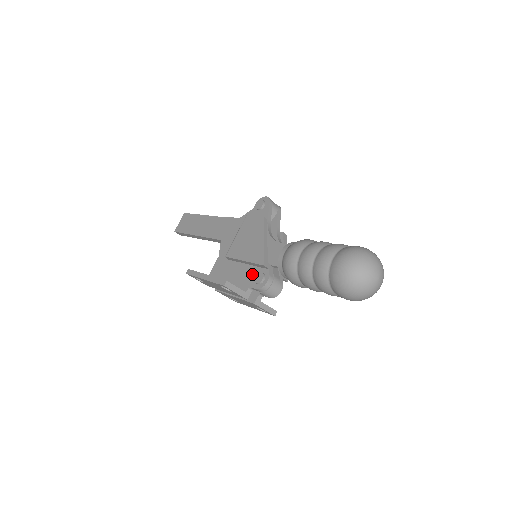
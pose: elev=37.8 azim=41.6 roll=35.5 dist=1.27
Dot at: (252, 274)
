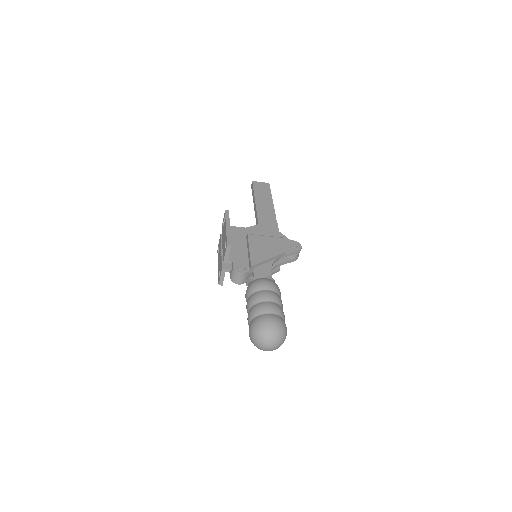
Dot at: (242, 259)
